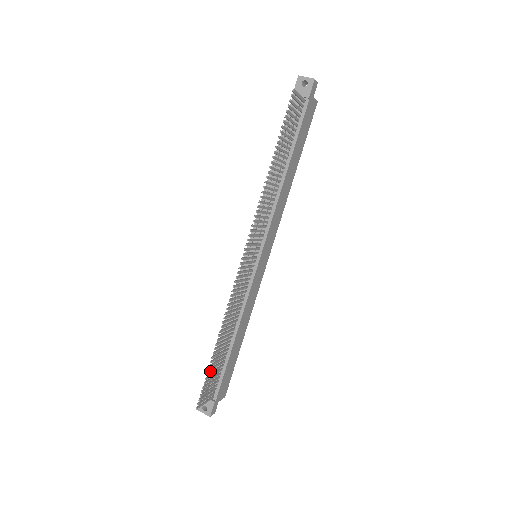
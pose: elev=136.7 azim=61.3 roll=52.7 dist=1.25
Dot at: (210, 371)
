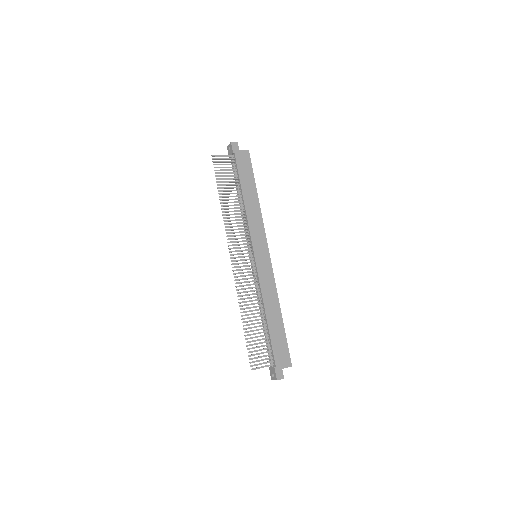
Dot at: (250, 341)
